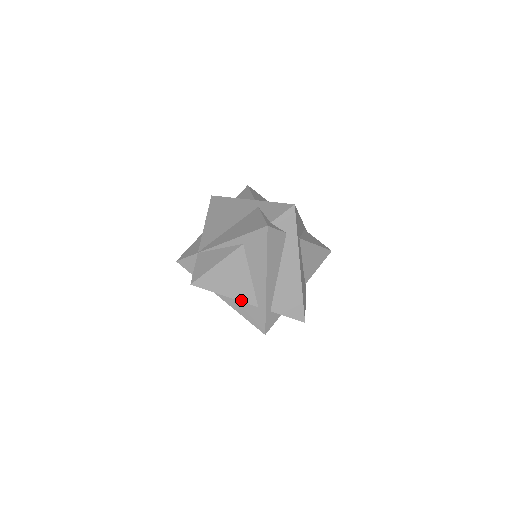
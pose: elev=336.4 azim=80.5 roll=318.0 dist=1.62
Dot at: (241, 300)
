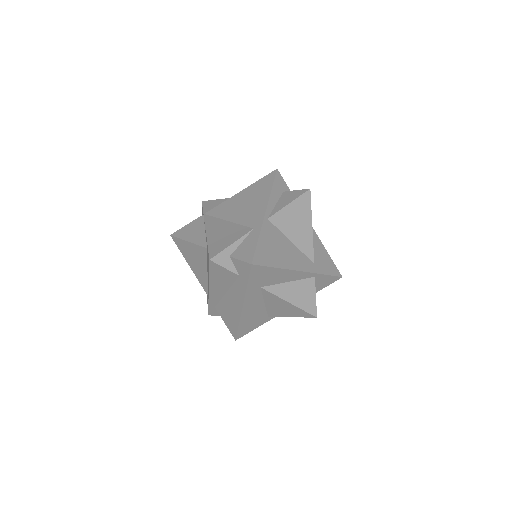
Dot at: (198, 279)
